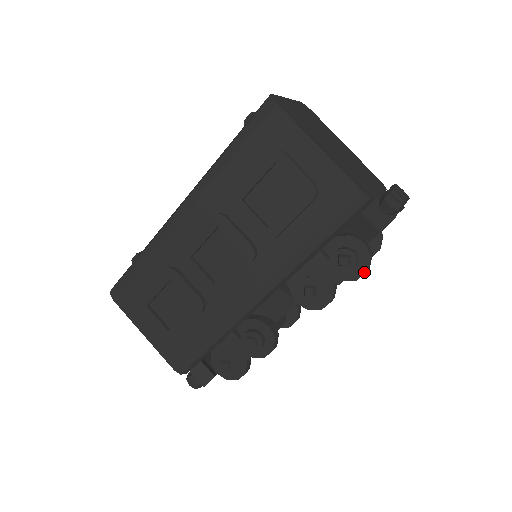
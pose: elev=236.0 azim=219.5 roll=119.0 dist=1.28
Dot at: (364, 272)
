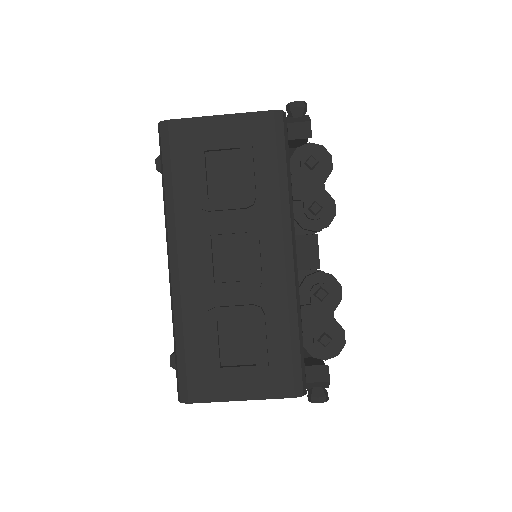
Dot at: (330, 159)
